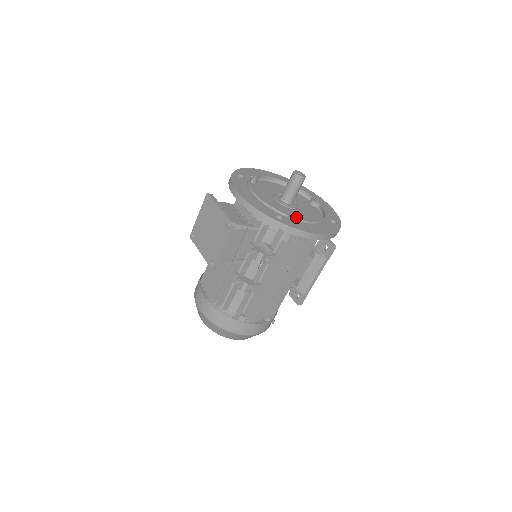
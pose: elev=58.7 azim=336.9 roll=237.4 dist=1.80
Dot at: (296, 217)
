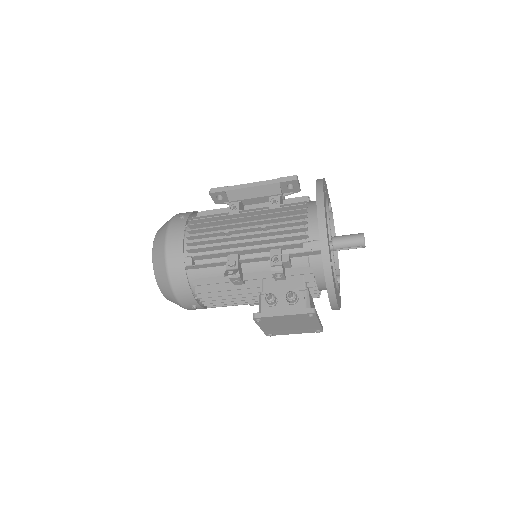
Dot at: occluded
